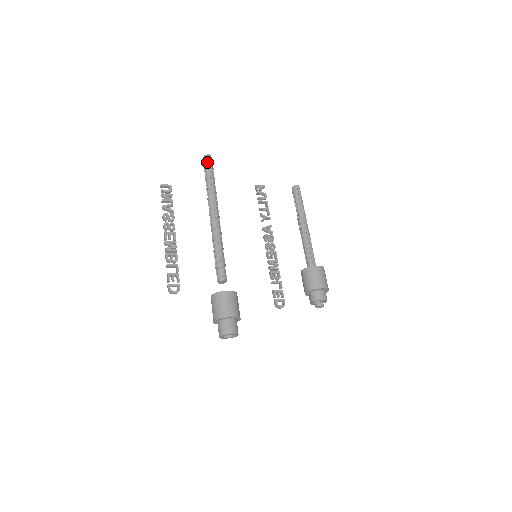
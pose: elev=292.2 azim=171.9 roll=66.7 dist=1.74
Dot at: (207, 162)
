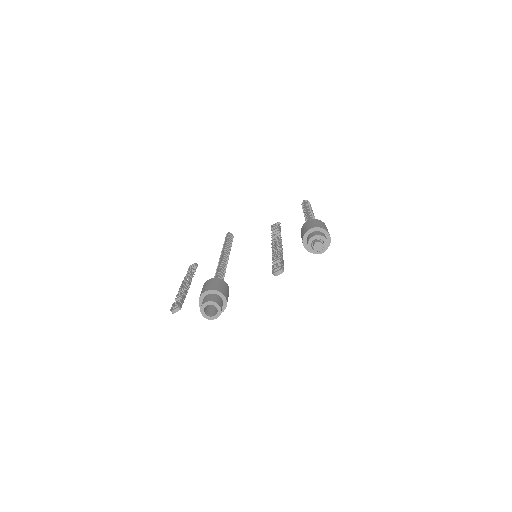
Dot at: occluded
